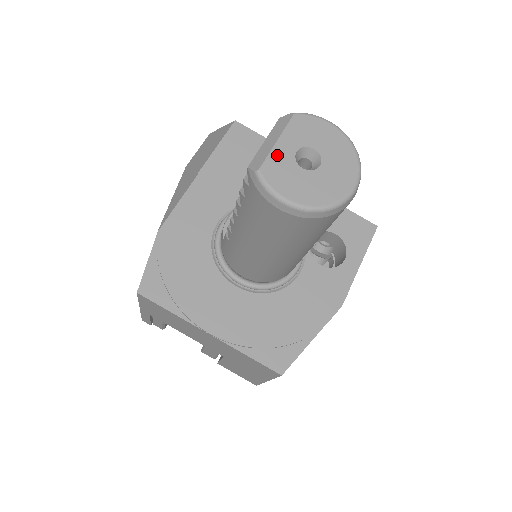
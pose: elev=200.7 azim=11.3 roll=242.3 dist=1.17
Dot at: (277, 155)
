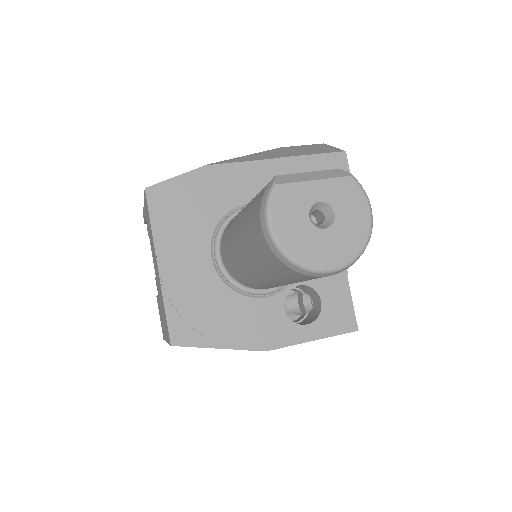
Dot at: (303, 189)
